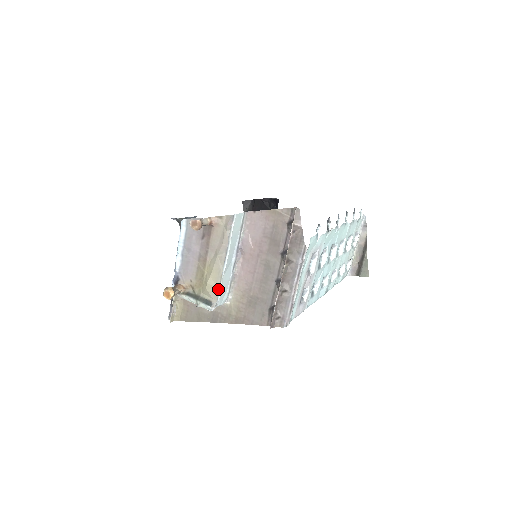
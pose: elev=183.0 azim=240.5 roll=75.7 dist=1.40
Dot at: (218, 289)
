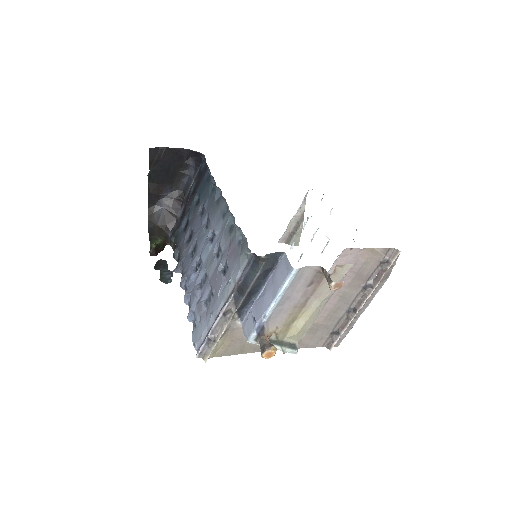
Dot at: occluded
